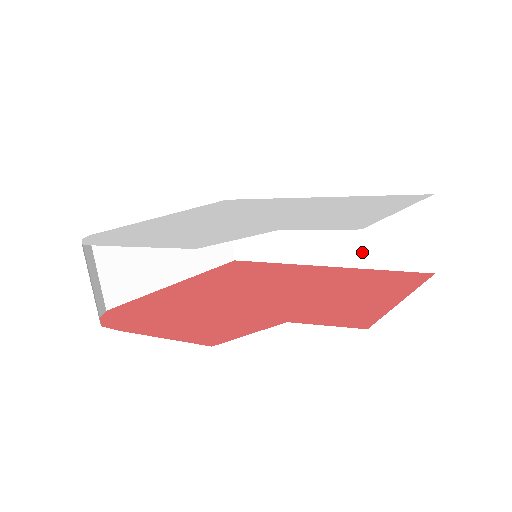
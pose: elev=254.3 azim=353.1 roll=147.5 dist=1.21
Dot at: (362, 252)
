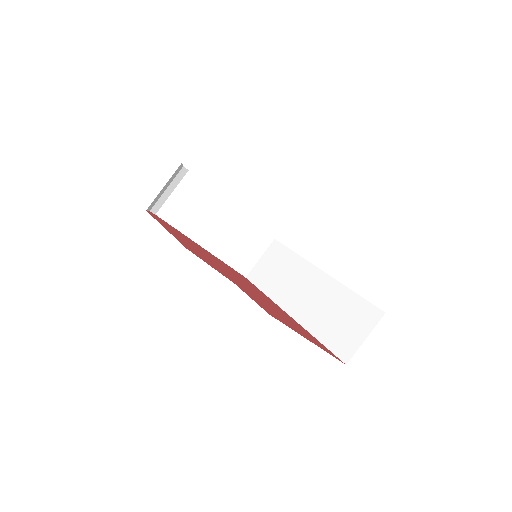
Dot at: (318, 321)
